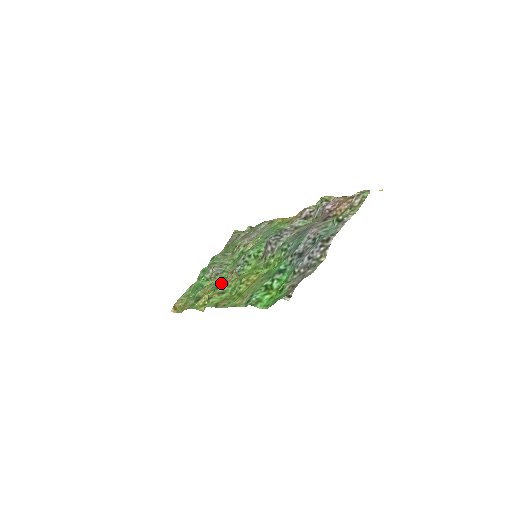
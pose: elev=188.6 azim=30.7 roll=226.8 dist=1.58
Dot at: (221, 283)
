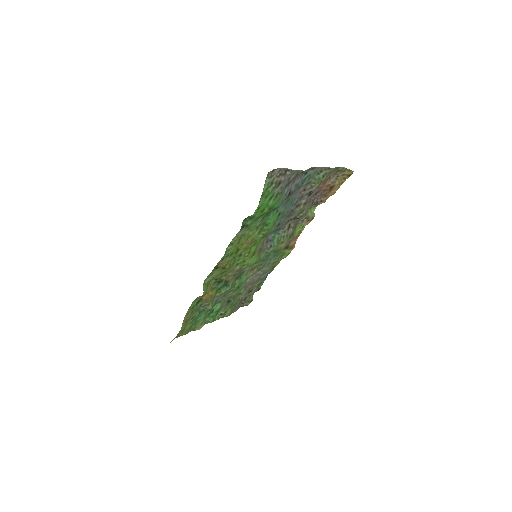
Dot at: (223, 280)
